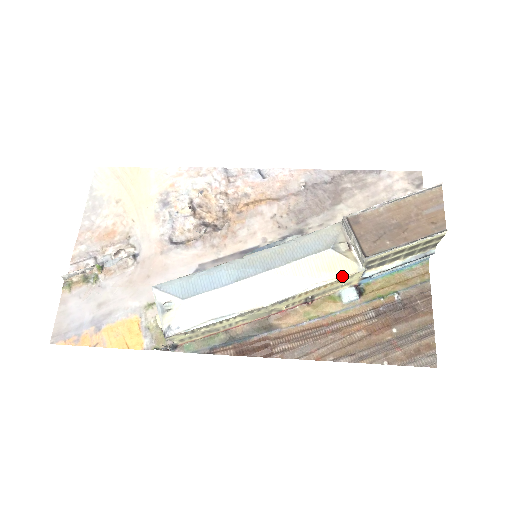
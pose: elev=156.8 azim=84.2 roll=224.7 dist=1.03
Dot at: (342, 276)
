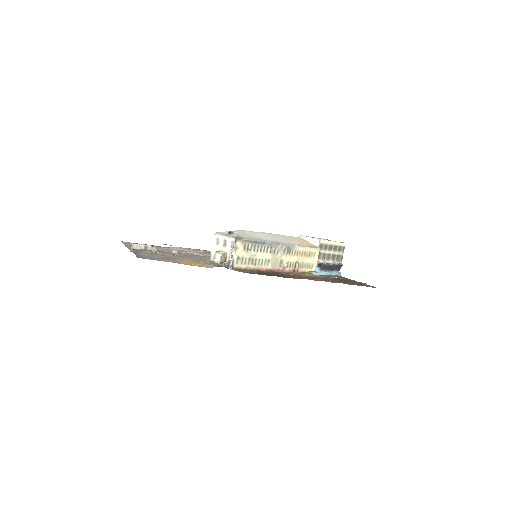
Dot at: (312, 247)
